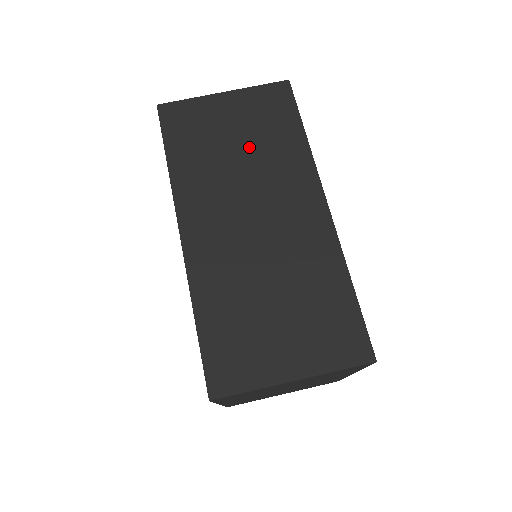
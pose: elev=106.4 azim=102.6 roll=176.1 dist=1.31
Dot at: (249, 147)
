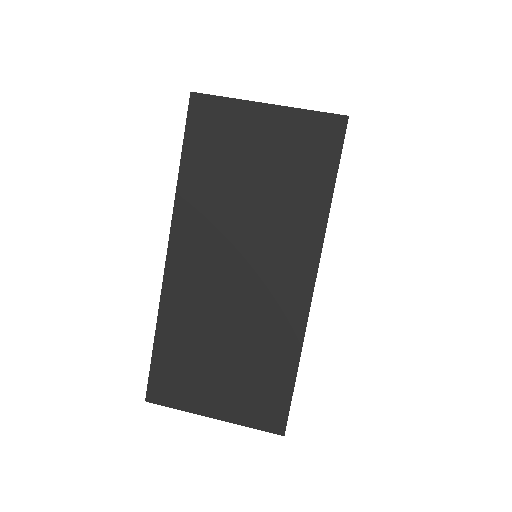
Dot at: (266, 188)
